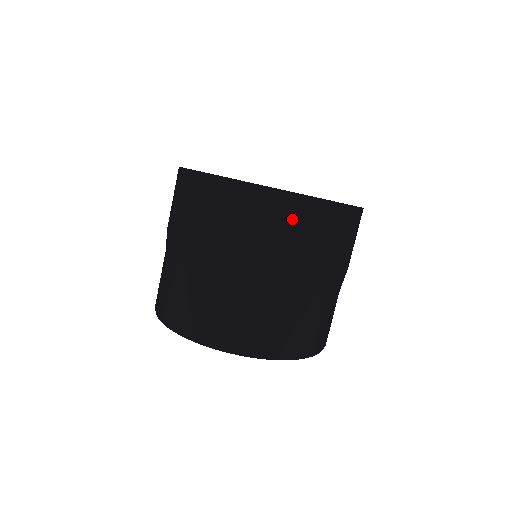
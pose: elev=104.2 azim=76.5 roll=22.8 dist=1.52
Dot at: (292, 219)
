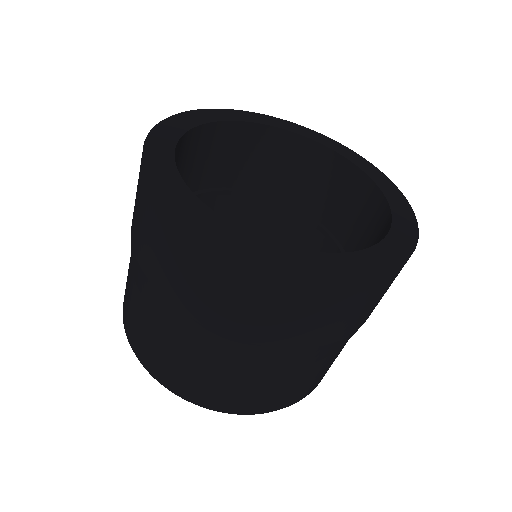
Dot at: (278, 299)
